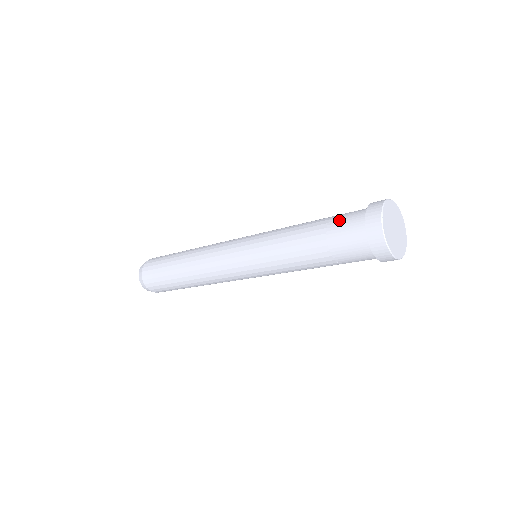
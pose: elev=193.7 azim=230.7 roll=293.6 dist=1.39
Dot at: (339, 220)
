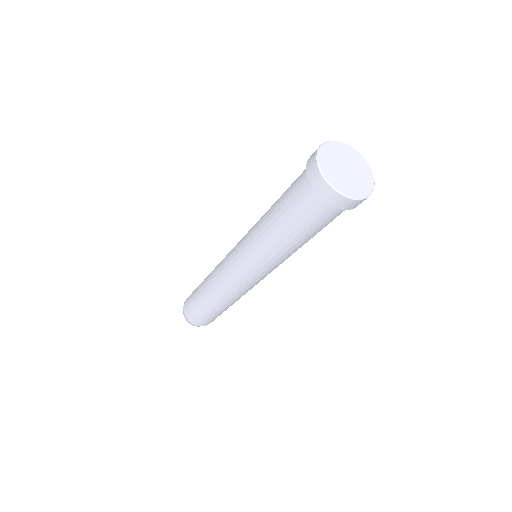
Dot at: (294, 203)
